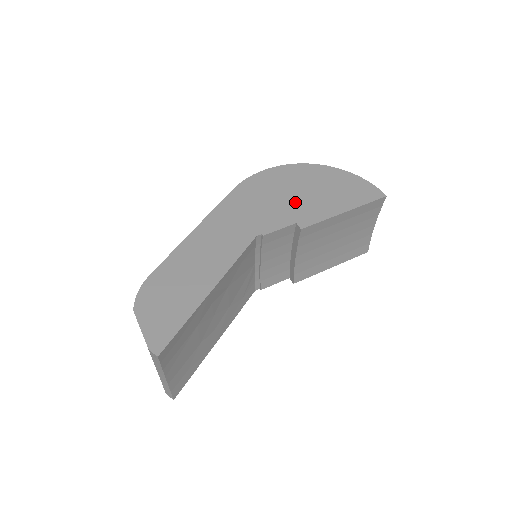
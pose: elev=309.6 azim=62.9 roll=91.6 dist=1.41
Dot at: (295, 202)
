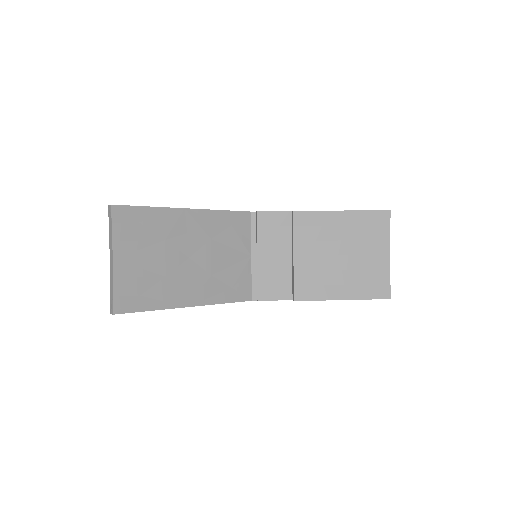
Dot at: occluded
